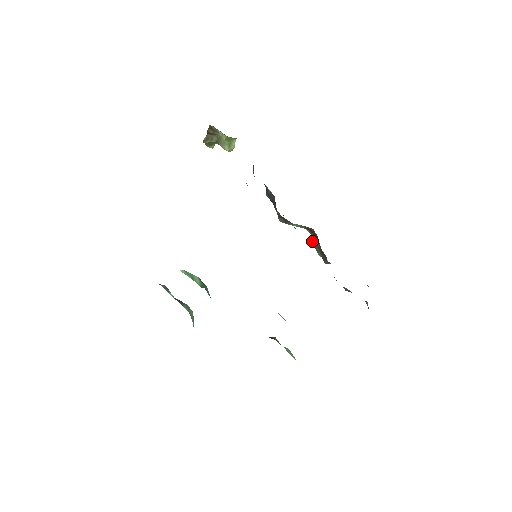
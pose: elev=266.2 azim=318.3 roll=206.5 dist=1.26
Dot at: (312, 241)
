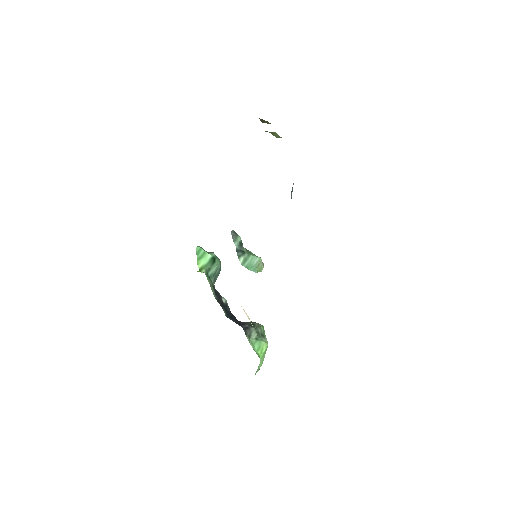
Dot at: occluded
